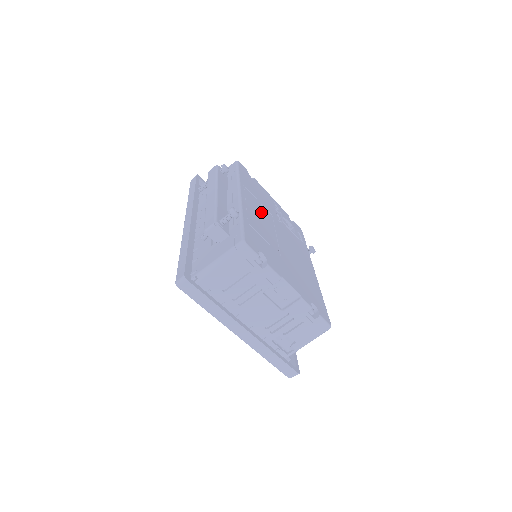
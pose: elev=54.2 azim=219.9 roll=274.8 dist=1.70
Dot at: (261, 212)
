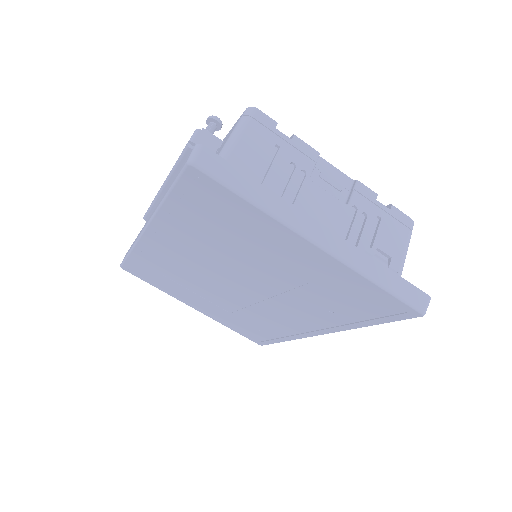
Dot at: occluded
